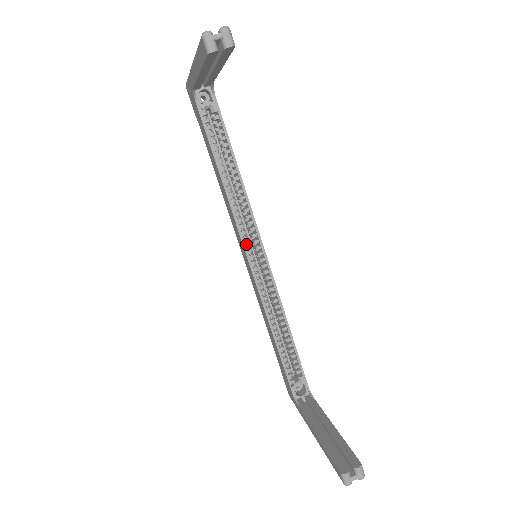
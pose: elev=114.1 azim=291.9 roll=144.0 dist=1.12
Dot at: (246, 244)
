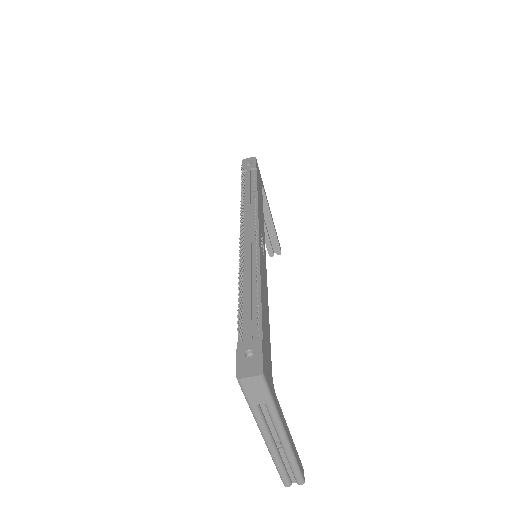
Dot at: occluded
